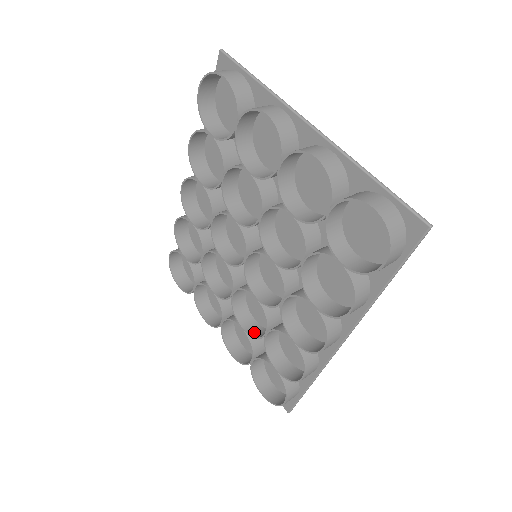
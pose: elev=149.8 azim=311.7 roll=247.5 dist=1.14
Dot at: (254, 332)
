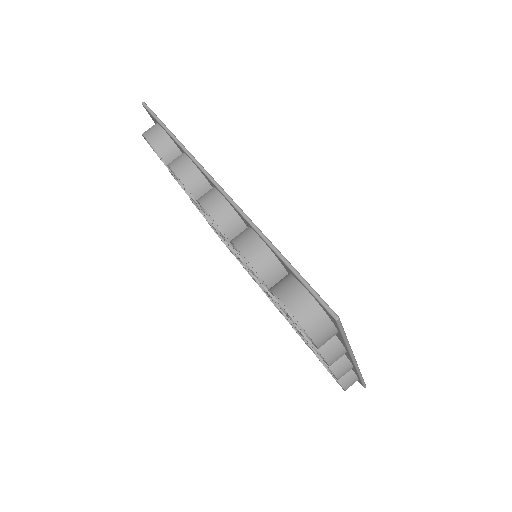
Dot at: occluded
